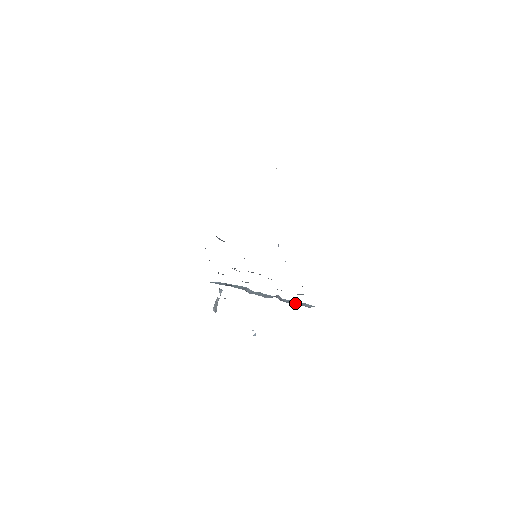
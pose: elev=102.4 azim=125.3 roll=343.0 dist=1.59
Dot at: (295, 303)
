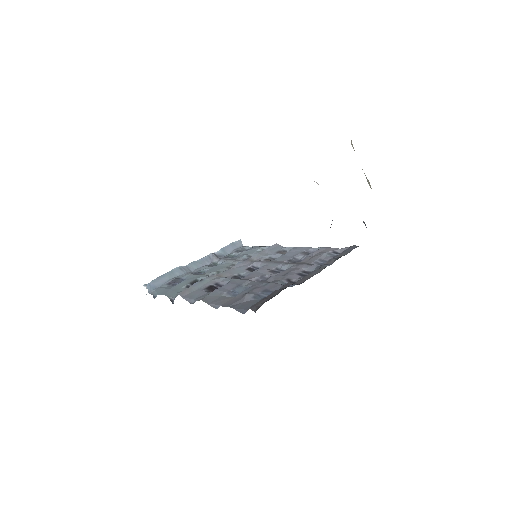
Dot at: (230, 250)
